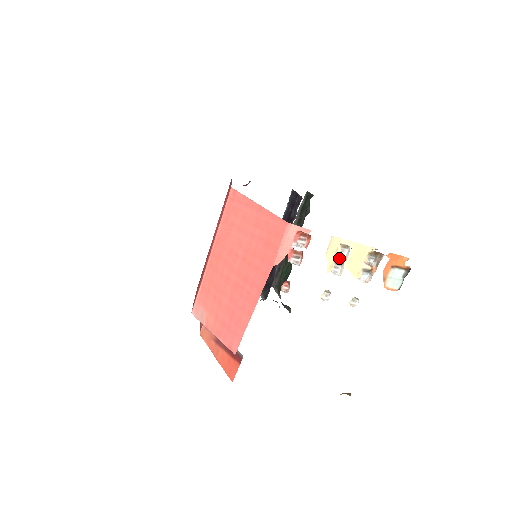
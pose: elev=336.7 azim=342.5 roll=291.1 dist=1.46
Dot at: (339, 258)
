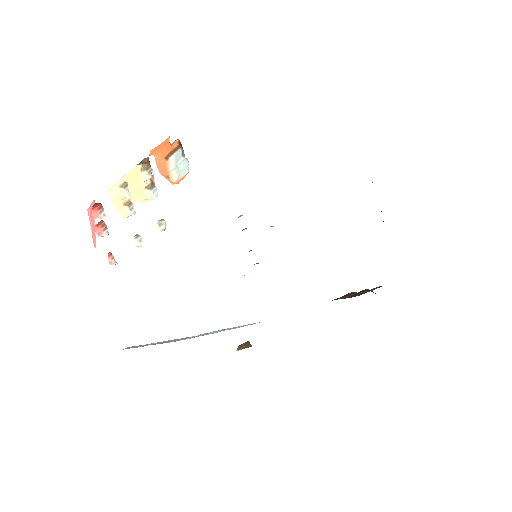
Dot at: (125, 199)
